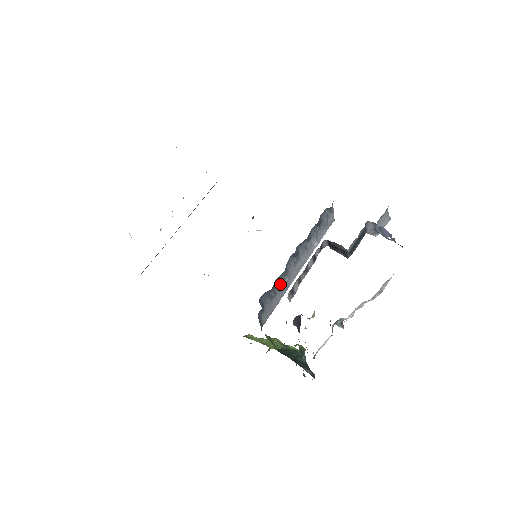
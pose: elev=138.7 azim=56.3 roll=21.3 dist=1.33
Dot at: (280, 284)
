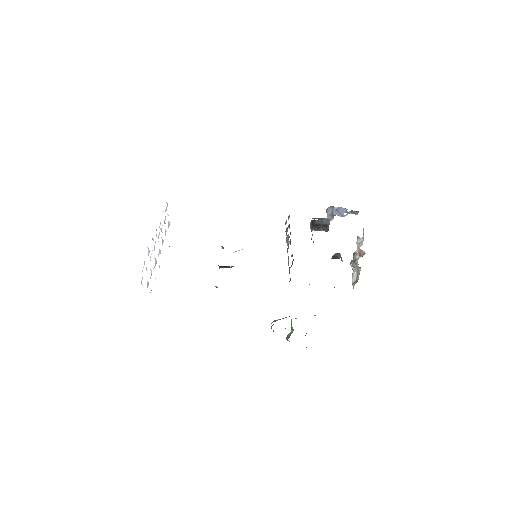
Dot at: occluded
